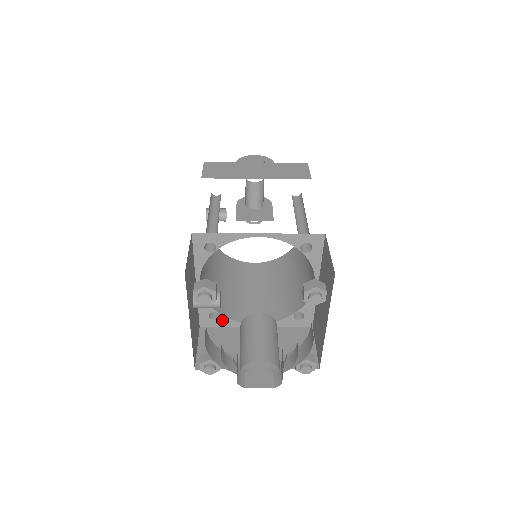
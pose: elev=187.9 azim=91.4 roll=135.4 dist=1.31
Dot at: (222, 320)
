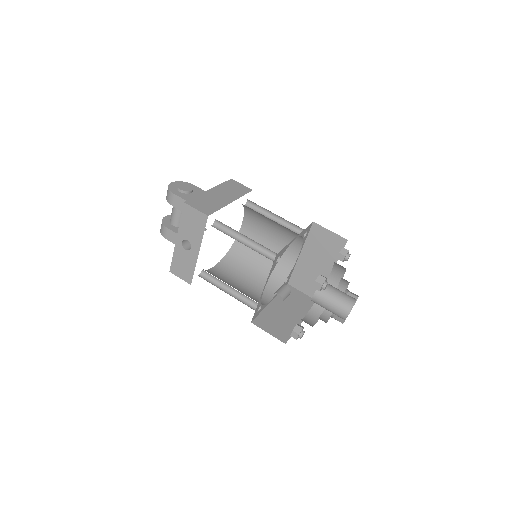
Dot at: (261, 309)
